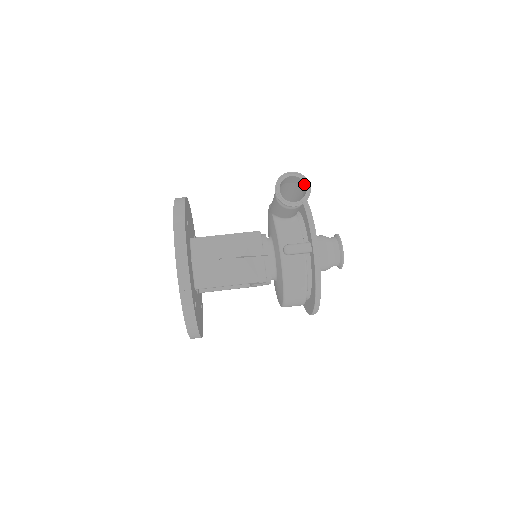
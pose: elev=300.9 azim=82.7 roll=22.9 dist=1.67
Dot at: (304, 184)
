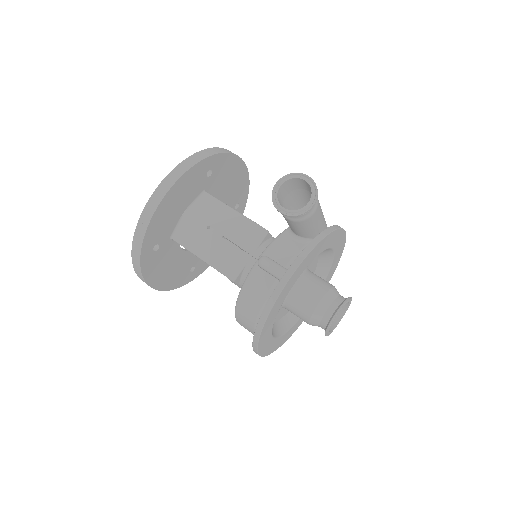
Dot at: (311, 198)
